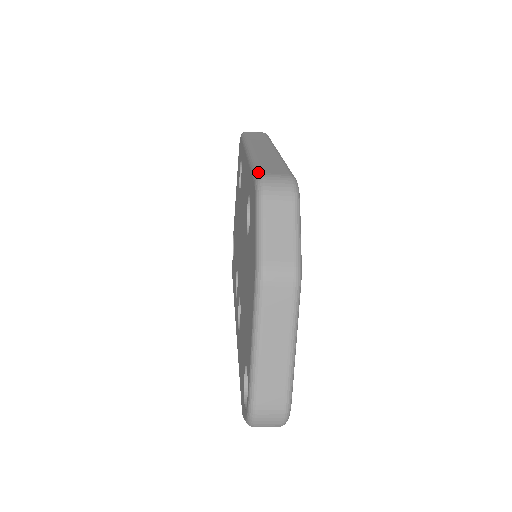
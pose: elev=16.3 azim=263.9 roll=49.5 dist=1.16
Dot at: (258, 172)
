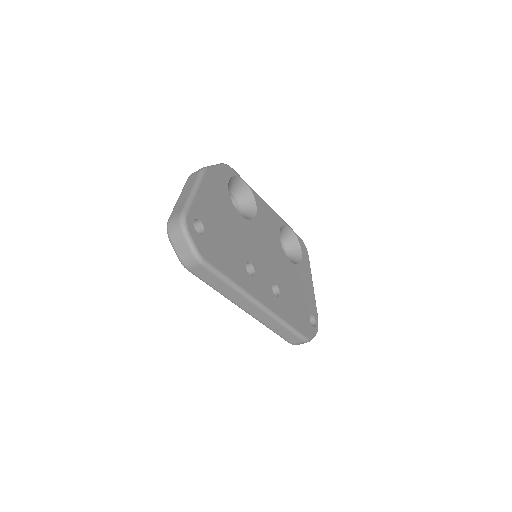
Dot at: occluded
